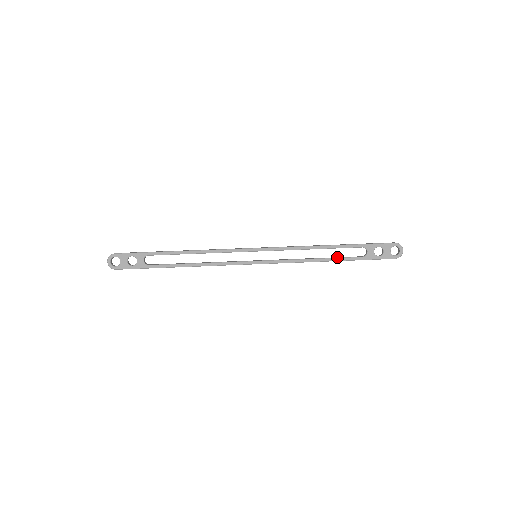
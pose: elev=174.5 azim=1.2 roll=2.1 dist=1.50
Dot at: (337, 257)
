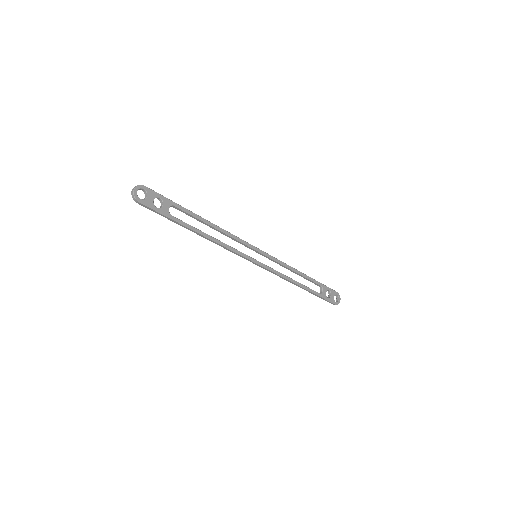
Dot at: (305, 286)
